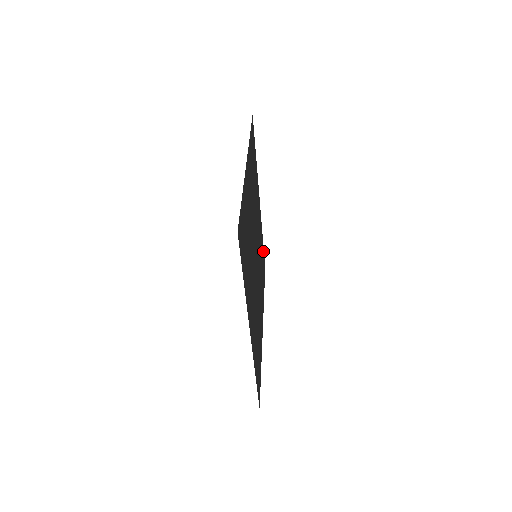
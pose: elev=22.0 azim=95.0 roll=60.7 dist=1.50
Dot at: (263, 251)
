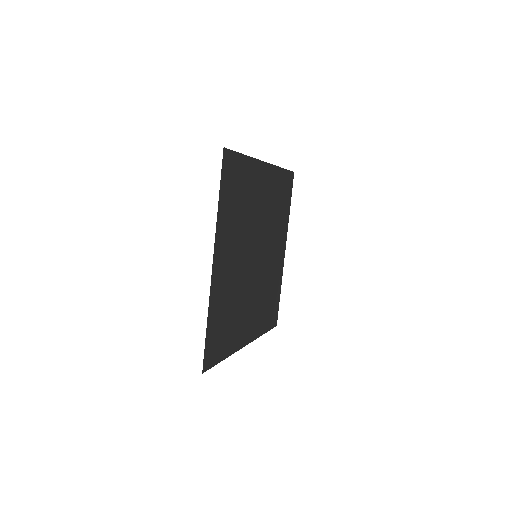
Dot at: (285, 175)
